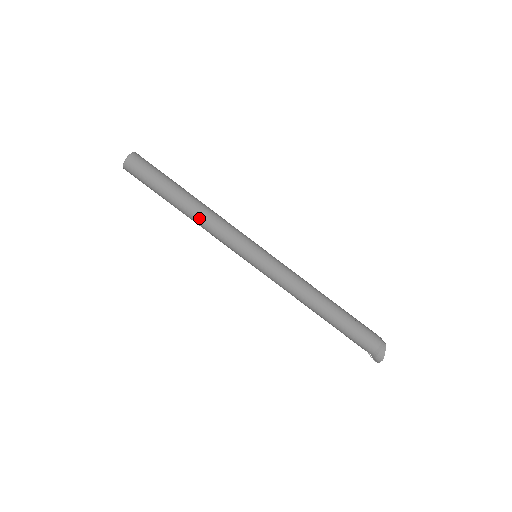
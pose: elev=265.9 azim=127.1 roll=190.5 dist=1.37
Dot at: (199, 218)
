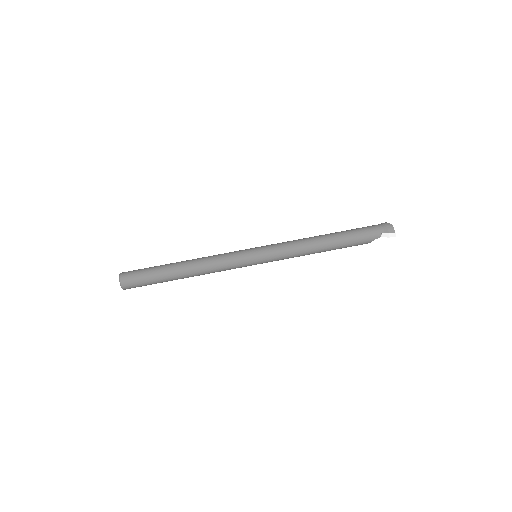
Dot at: (198, 261)
